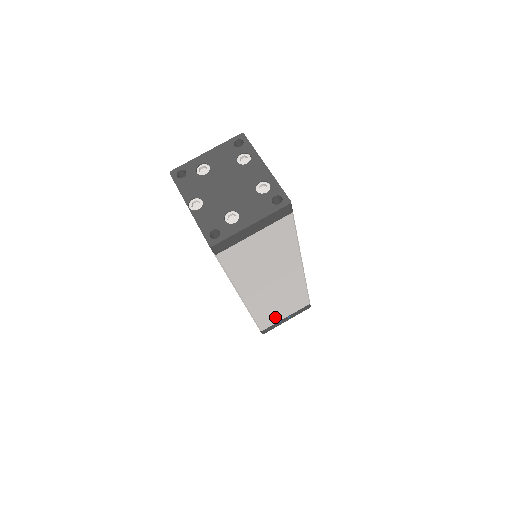
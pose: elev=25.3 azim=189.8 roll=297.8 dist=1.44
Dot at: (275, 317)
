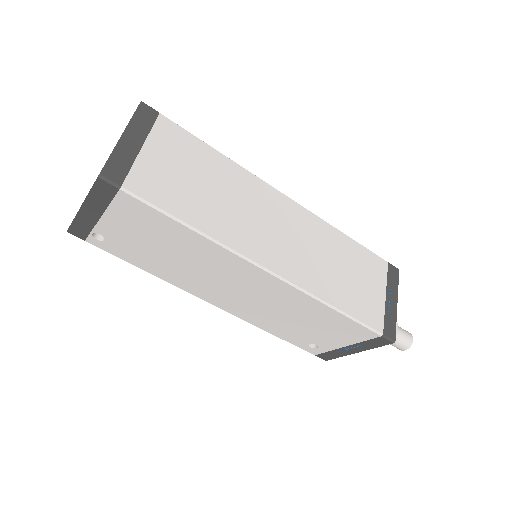
Dot at: (366, 299)
